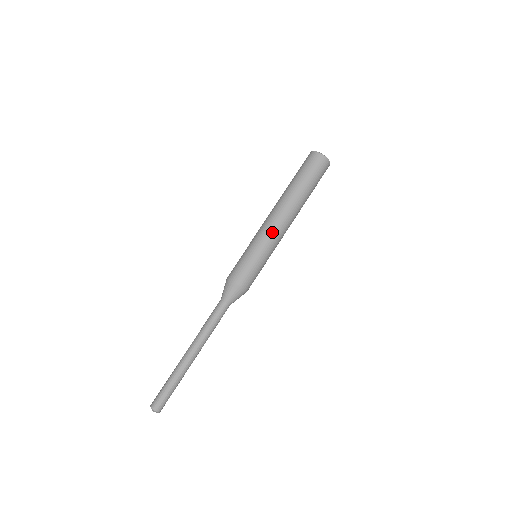
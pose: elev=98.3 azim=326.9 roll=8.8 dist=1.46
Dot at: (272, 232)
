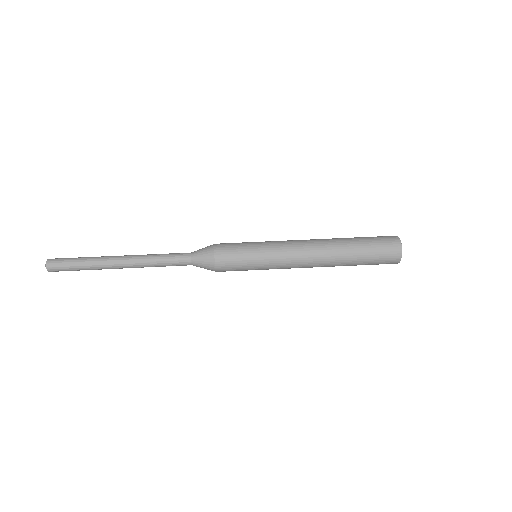
Dot at: (289, 259)
